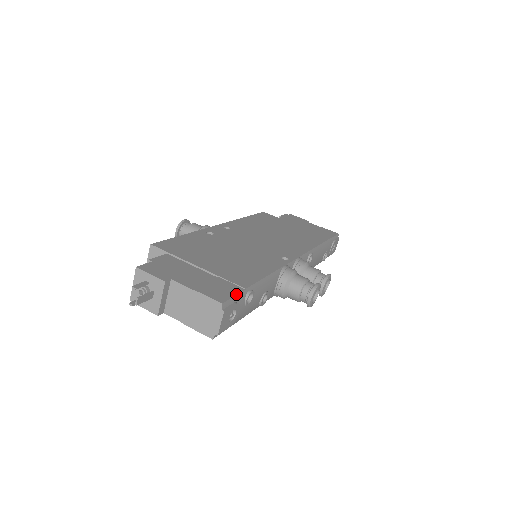
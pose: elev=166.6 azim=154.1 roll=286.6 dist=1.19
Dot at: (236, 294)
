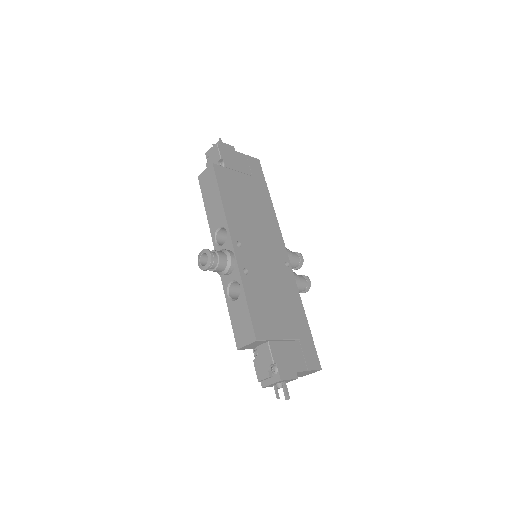
Dot at: (316, 351)
